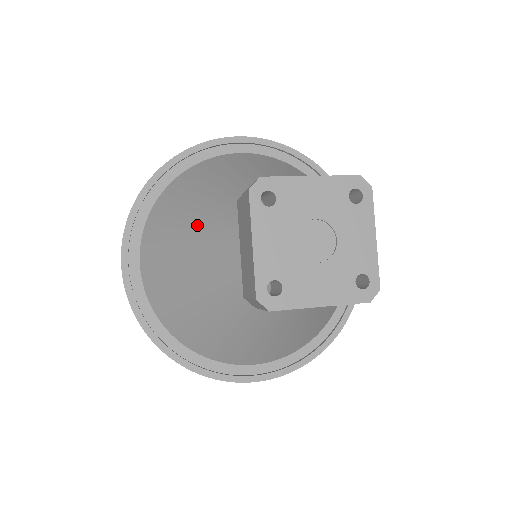
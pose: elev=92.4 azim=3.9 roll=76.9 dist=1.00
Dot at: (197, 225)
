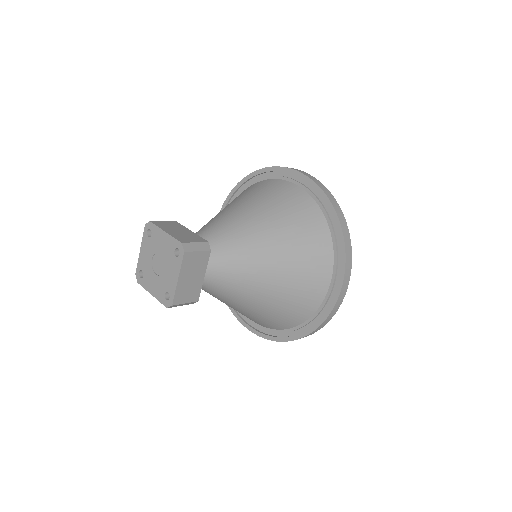
Dot at: occluded
